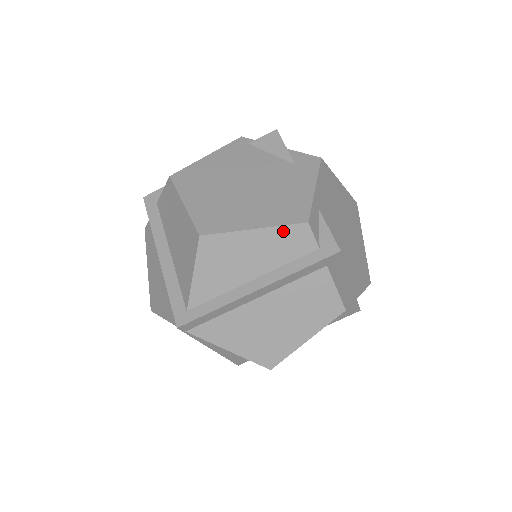
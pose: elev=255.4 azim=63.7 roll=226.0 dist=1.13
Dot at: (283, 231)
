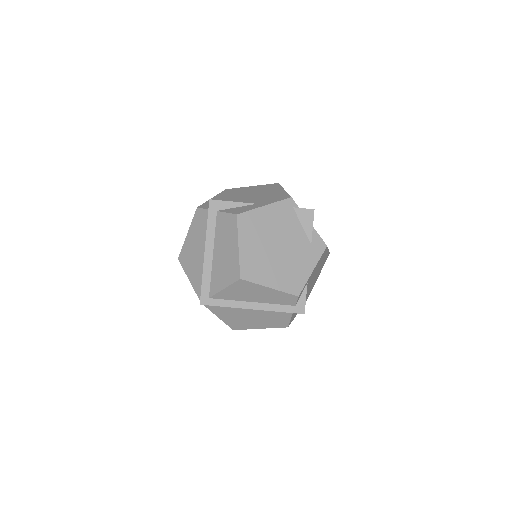
Dot at: (284, 294)
